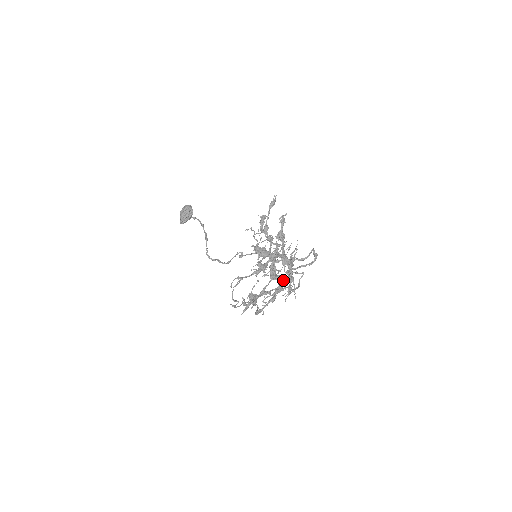
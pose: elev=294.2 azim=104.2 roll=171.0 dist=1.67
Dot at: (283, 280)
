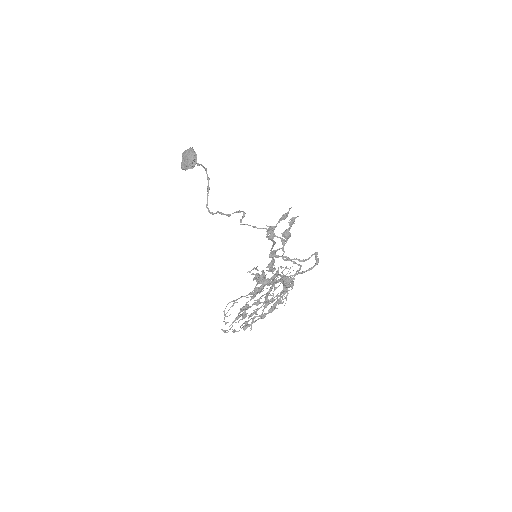
Dot at: (277, 298)
